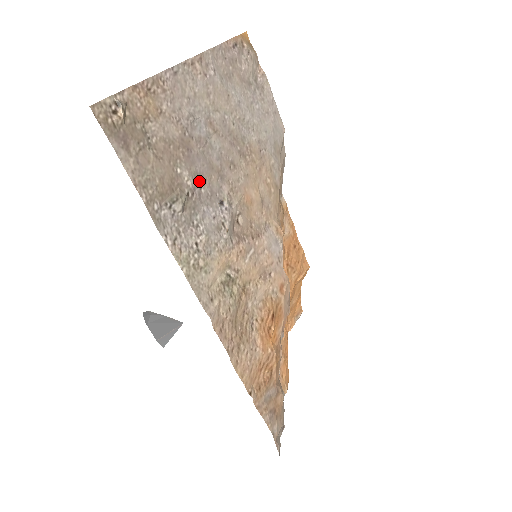
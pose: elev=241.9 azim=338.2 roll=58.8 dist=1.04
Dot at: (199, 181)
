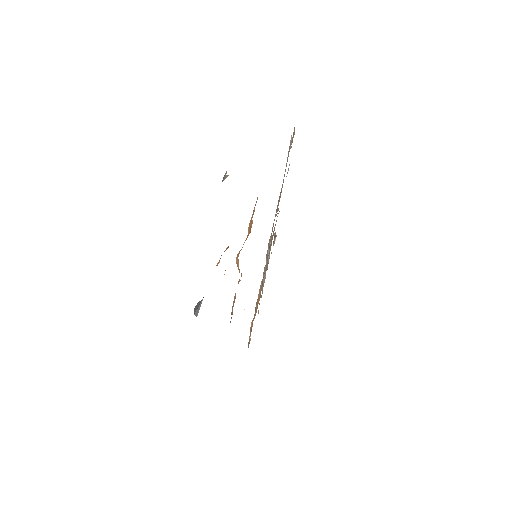
Dot at: occluded
